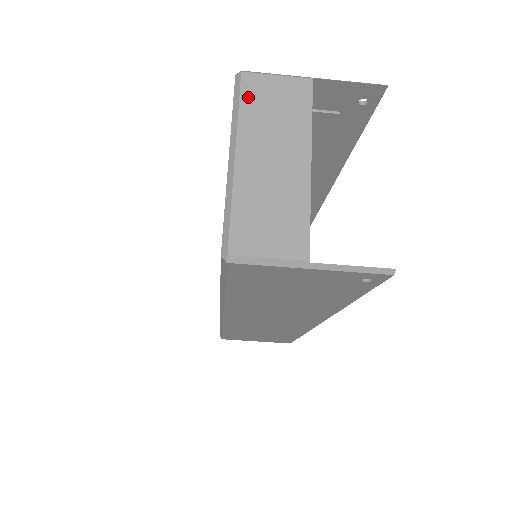
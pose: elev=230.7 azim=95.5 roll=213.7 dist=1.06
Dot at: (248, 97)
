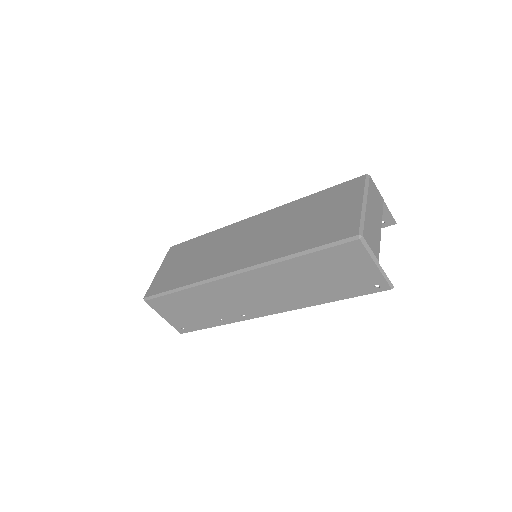
Dot at: (371, 186)
